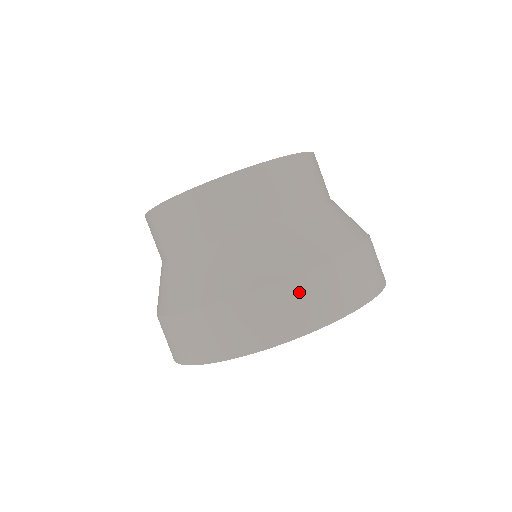
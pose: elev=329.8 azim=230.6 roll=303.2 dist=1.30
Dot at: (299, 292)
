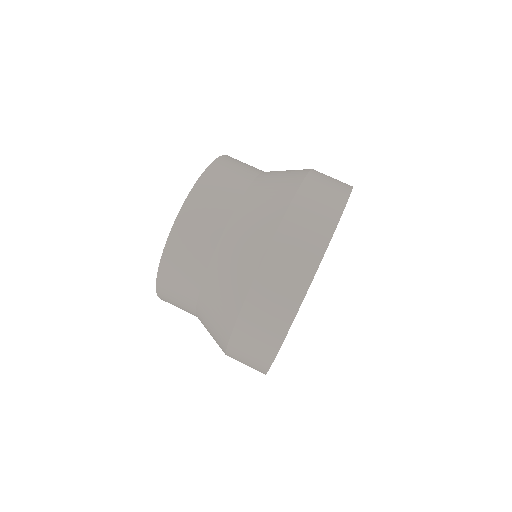
Dot at: (323, 174)
